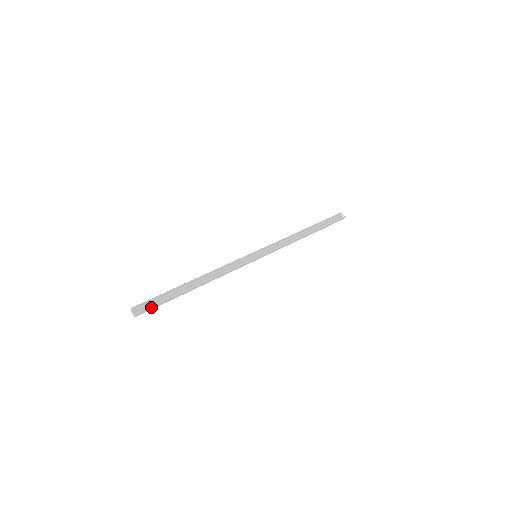
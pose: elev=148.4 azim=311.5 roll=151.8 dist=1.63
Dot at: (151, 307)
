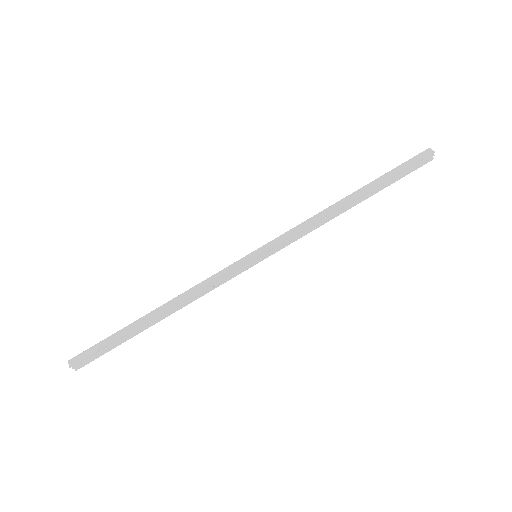
Dot at: (96, 357)
